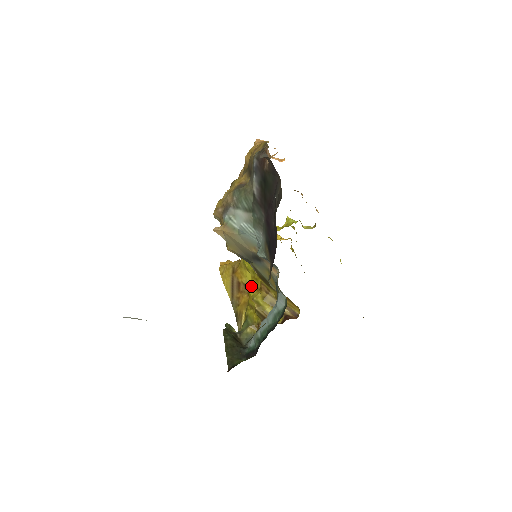
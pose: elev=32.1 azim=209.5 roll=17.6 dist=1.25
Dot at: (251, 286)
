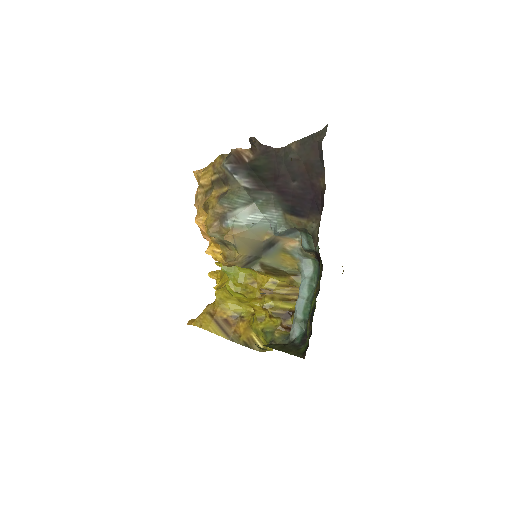
Dot at: (252, 300)
